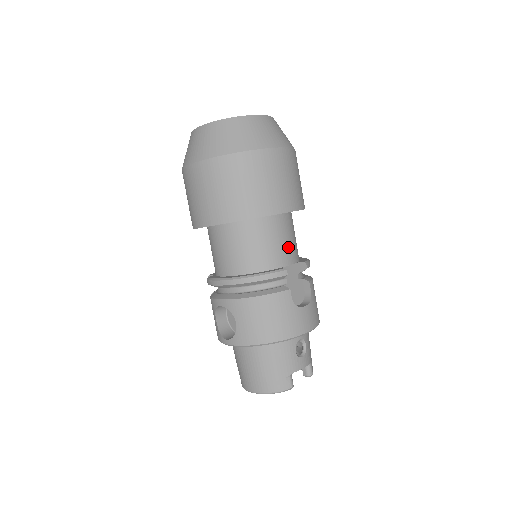
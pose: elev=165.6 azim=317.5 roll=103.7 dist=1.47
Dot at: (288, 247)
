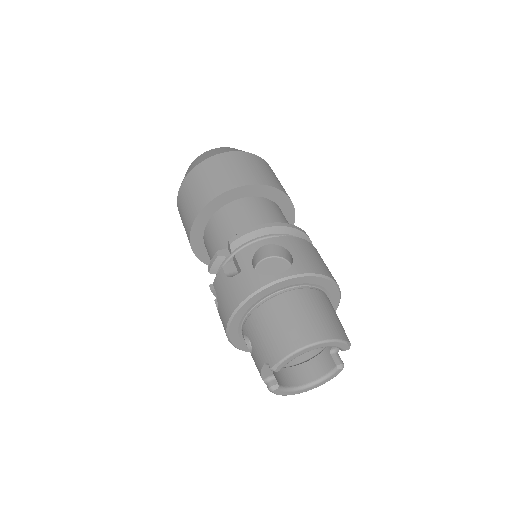
Dot at: occluded
